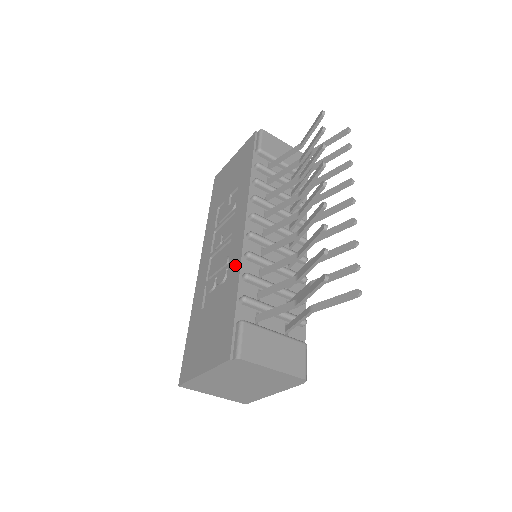
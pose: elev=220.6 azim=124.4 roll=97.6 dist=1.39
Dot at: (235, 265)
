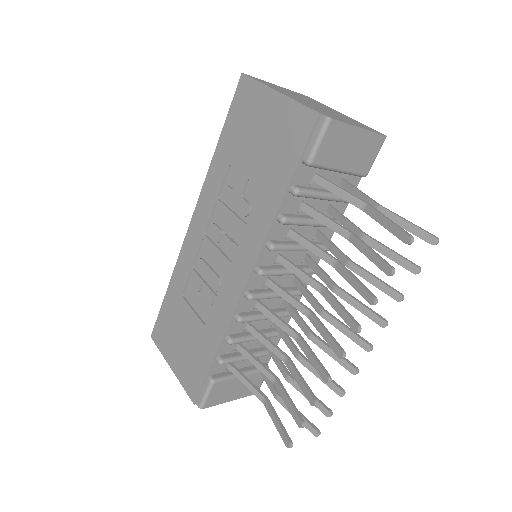
Dot at: (222, 316)
